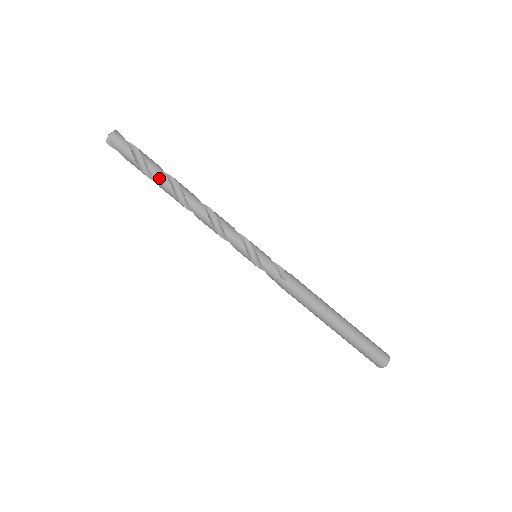
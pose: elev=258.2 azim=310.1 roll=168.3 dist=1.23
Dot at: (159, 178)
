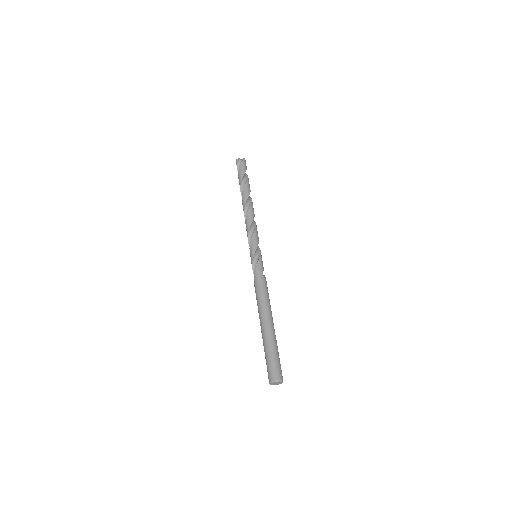
Dot at: (248, 187)
